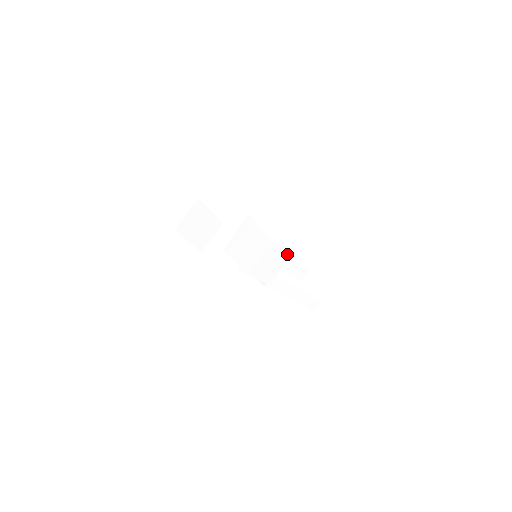
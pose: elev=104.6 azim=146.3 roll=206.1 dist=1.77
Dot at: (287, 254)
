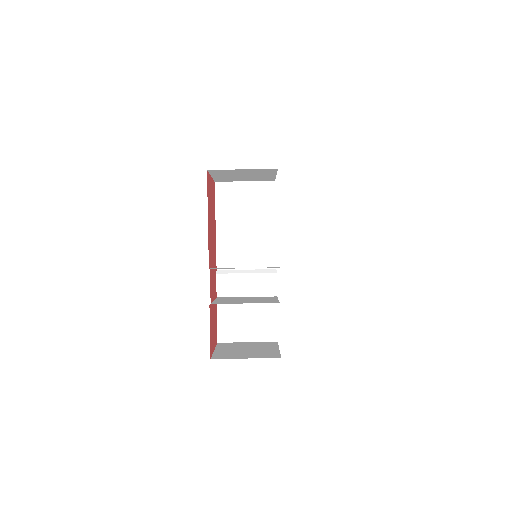
Dot at: (267, 335)
